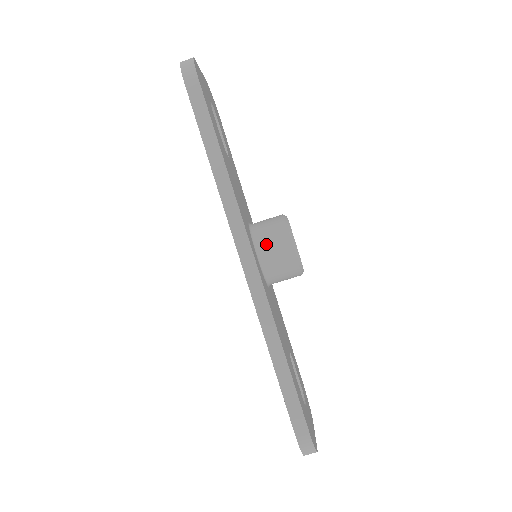
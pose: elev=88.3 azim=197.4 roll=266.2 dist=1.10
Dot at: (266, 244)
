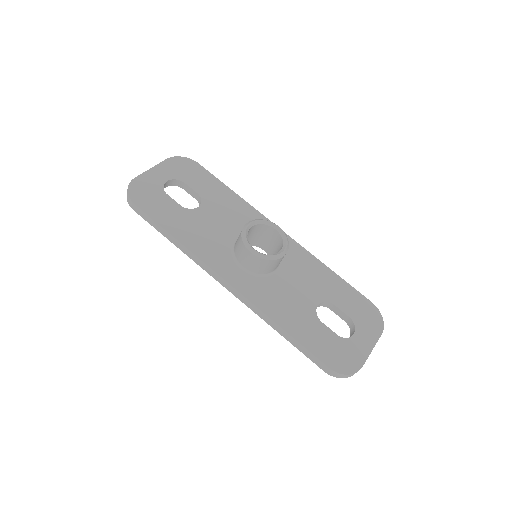
Dot at: (241, 258)
